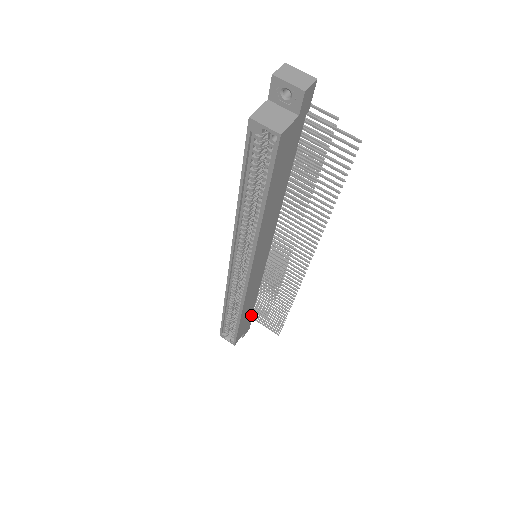
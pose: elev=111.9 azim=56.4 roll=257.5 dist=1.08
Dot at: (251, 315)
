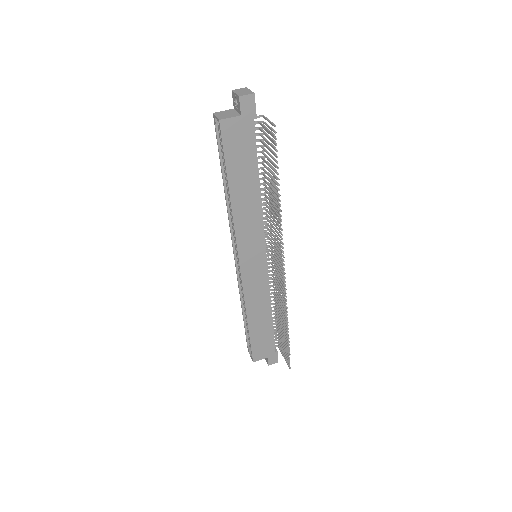
Dot at: (272, 338)
